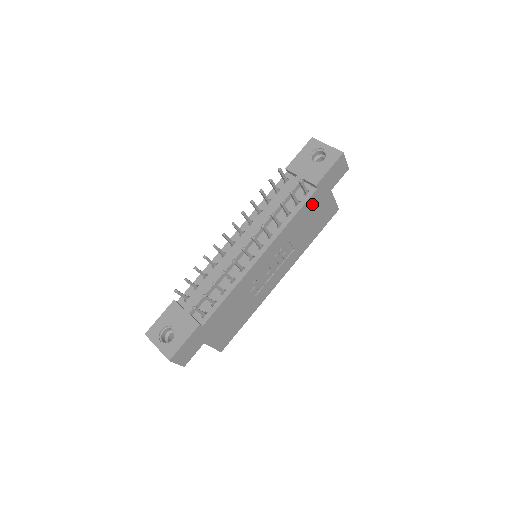
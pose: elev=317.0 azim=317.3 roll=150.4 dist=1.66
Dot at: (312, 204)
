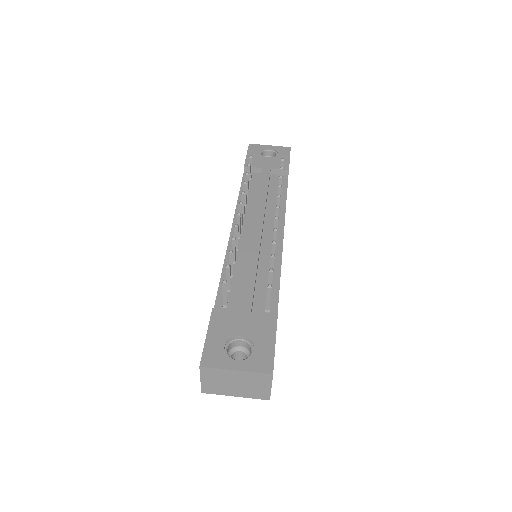
Dot at: occluded
